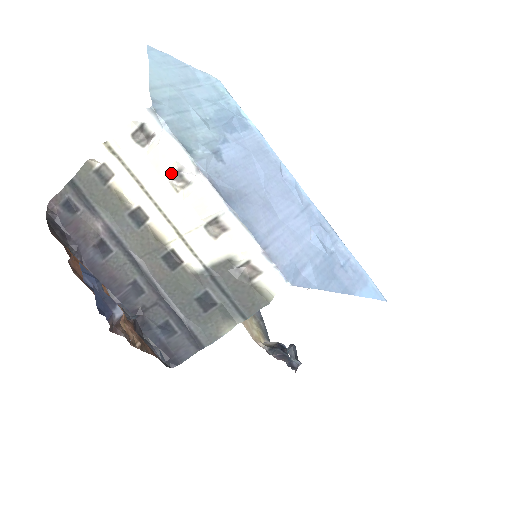
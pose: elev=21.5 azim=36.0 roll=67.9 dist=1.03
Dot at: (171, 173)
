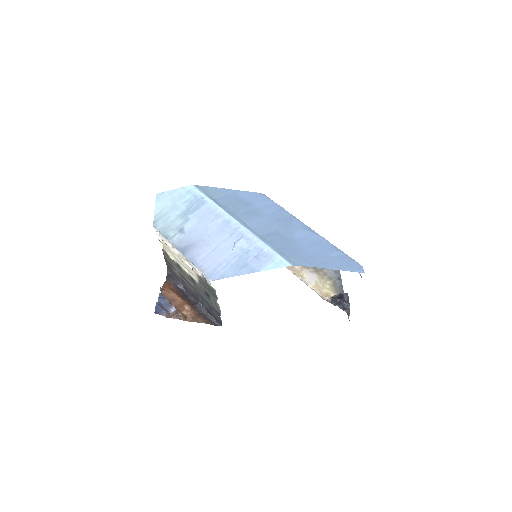
Dot at: (172, 247)
